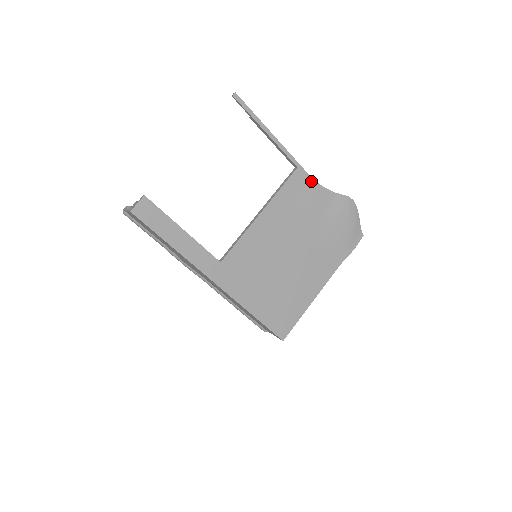
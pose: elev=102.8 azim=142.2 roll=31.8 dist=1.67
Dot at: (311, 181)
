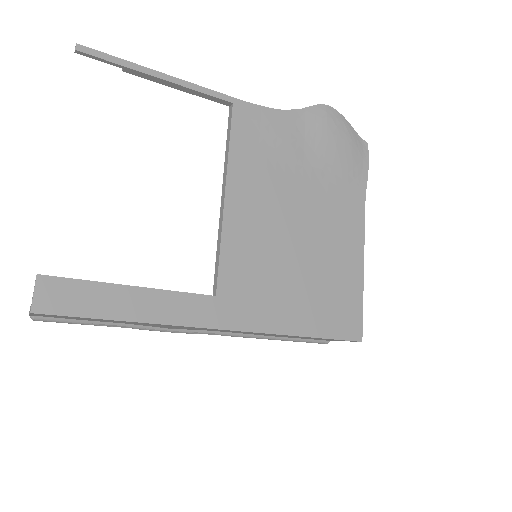
Dot at: (262, 111)
